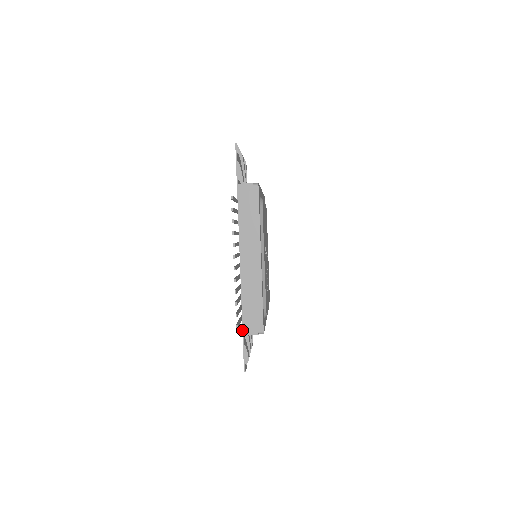
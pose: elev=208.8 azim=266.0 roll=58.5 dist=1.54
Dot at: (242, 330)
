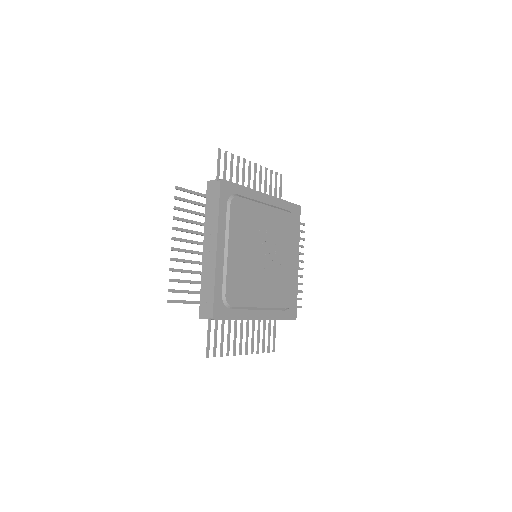
Dot at: occluded
